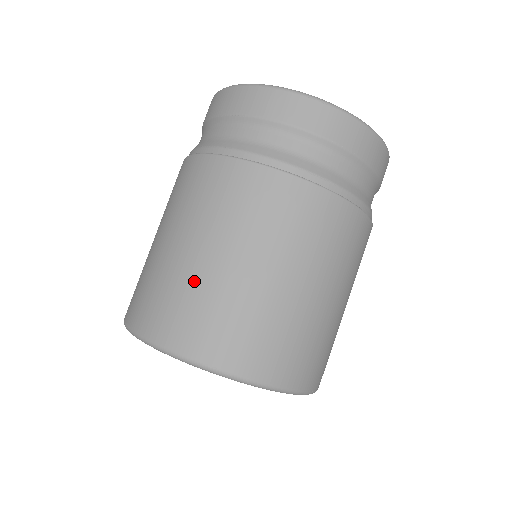
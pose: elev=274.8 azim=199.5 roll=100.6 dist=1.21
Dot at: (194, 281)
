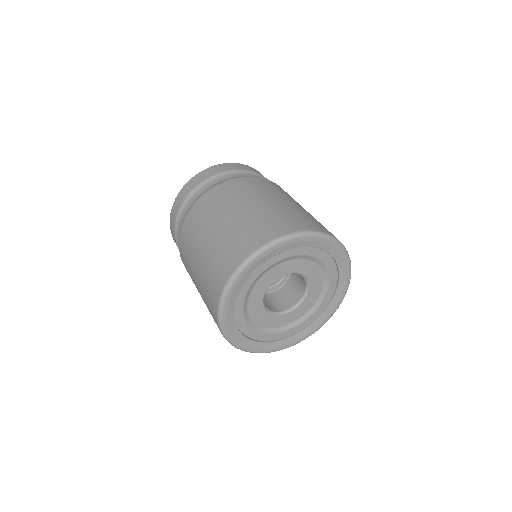
Dot at: (225, 237)
